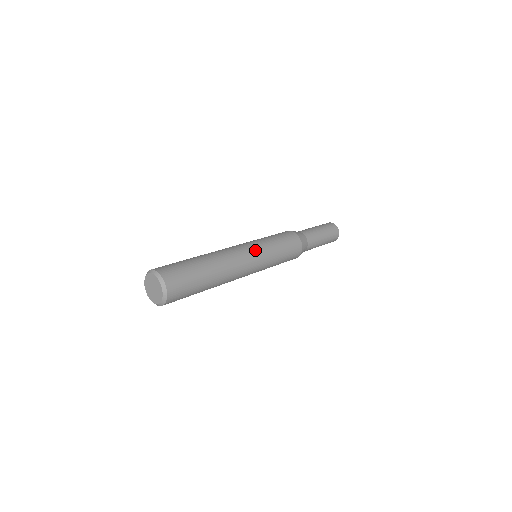
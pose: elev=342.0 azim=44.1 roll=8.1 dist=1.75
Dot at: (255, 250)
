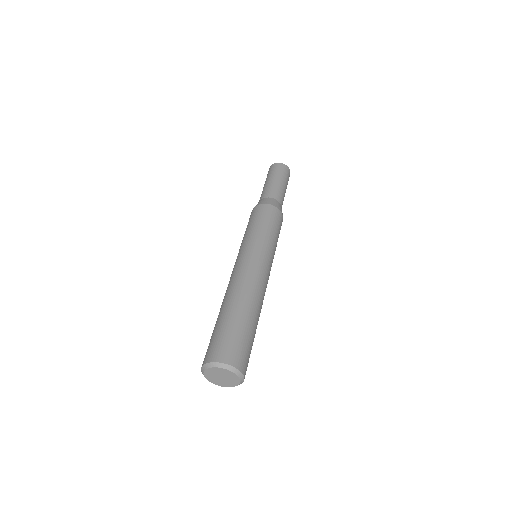
Dot at: (257, 254)
